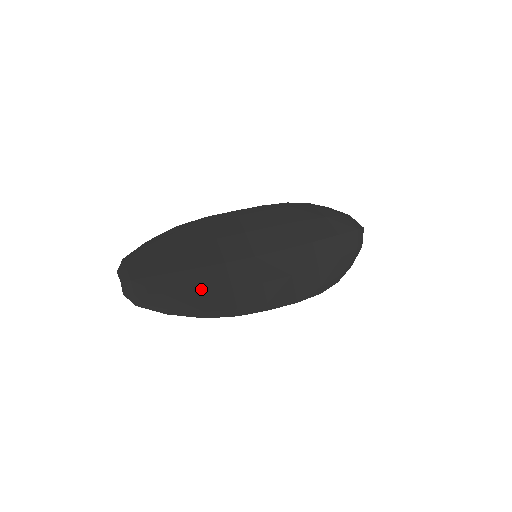
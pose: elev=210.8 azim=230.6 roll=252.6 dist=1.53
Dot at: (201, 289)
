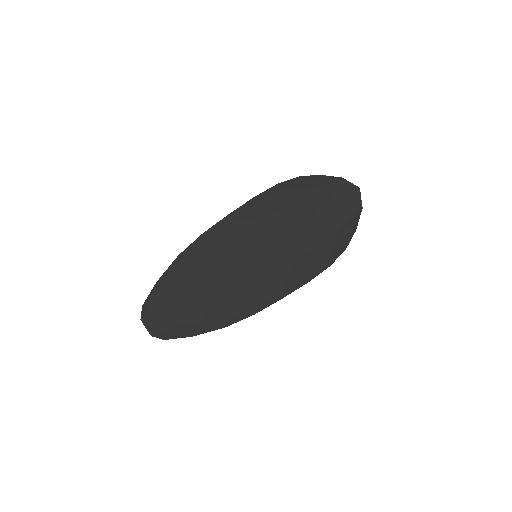
Dot at: (214, 306)
